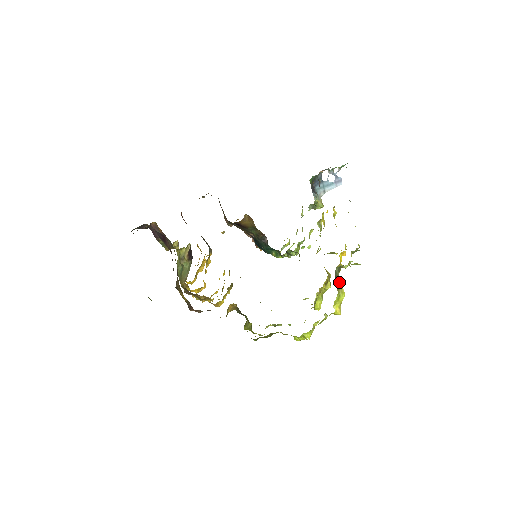
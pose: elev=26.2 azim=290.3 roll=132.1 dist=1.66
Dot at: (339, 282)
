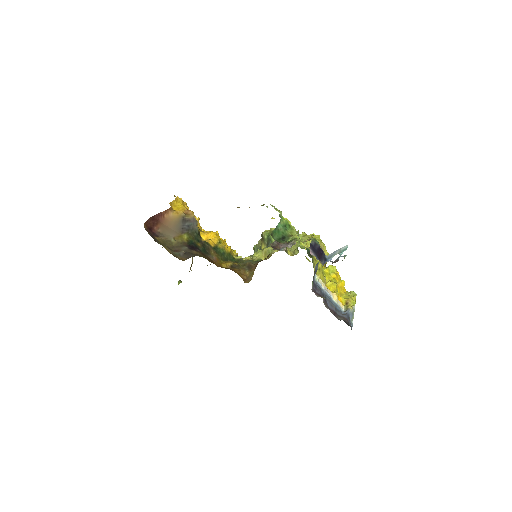
Dot at: occluded
